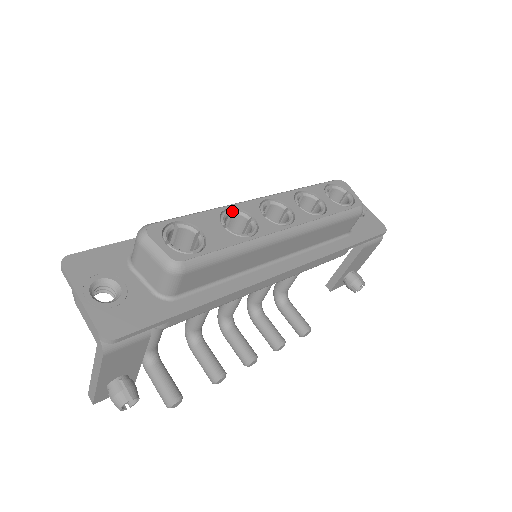
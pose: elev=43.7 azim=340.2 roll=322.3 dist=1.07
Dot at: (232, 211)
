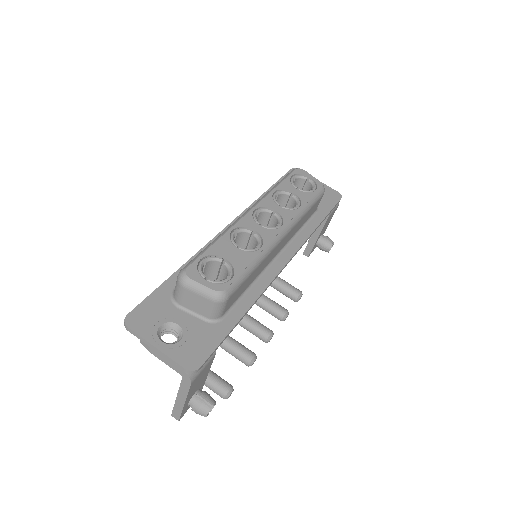
Dot at: (236, 231)
